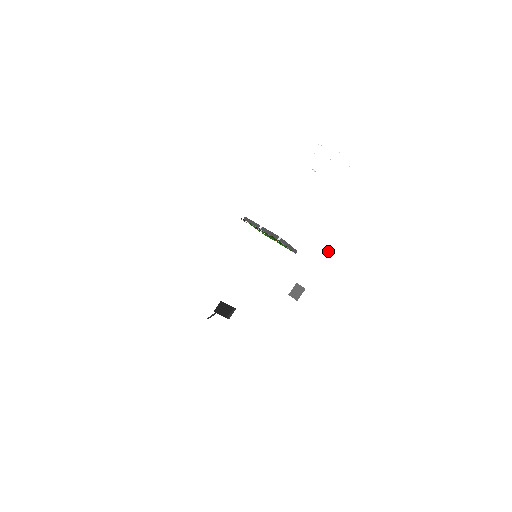
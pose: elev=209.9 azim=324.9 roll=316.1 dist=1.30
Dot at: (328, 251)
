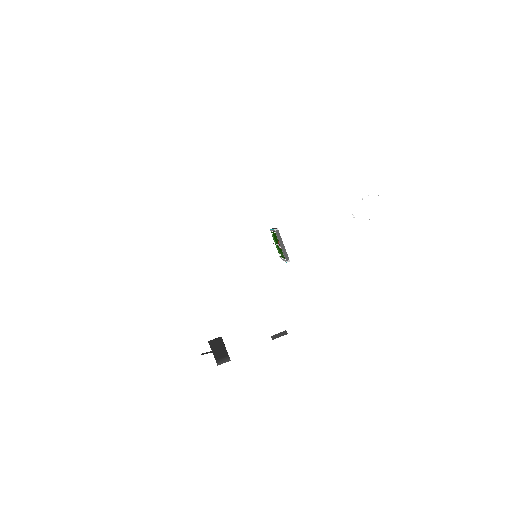
Dot at: (309, 255)
